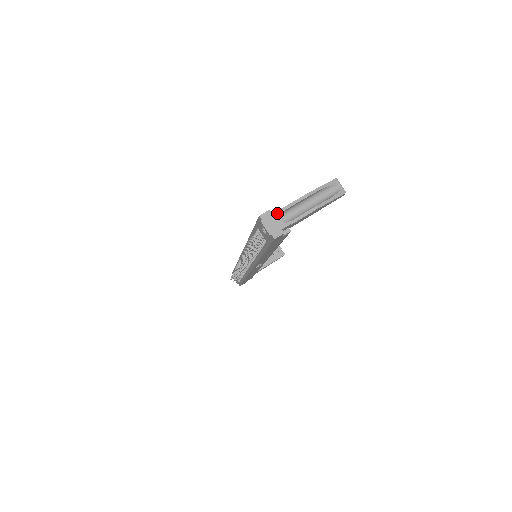
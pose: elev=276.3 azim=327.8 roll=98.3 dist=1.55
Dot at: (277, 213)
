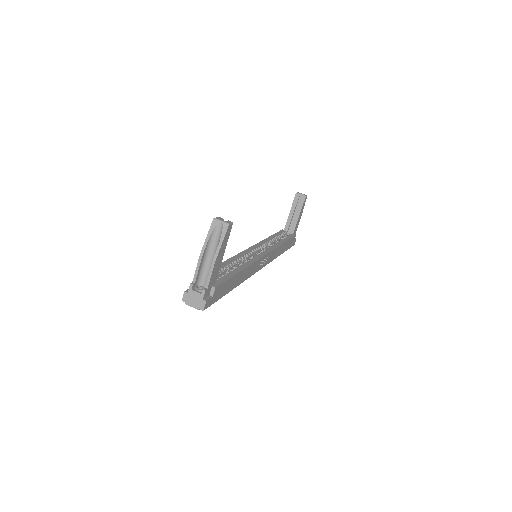
Dot at: (190, 290)
